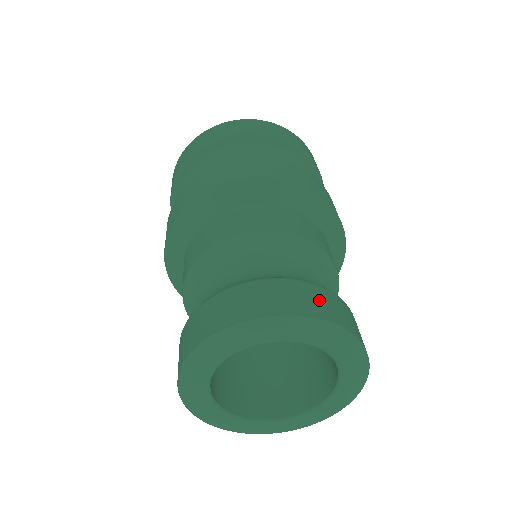
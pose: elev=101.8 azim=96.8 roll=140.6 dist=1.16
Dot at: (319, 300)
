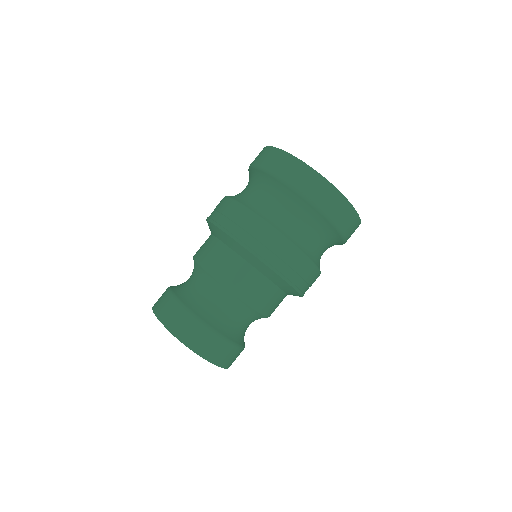
Dot at: (232, 358)
